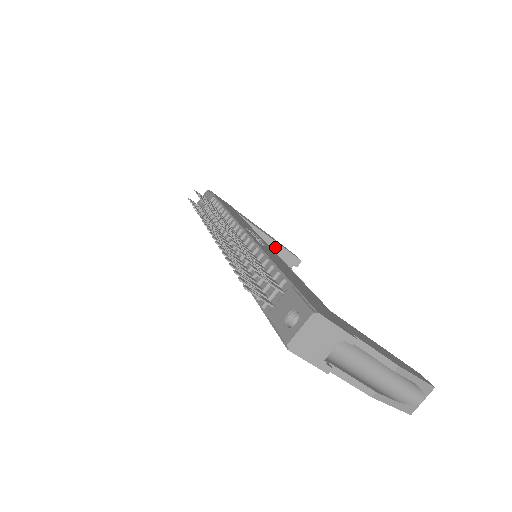
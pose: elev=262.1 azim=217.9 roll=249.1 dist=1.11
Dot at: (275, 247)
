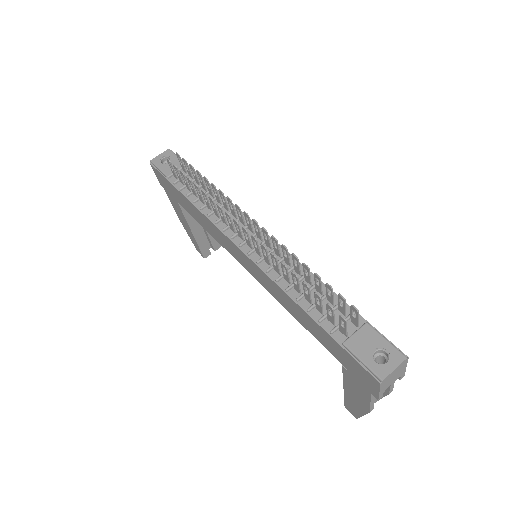
Dot at: occluded
